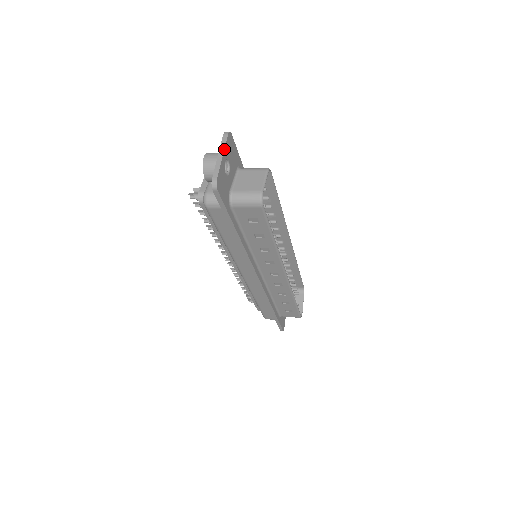
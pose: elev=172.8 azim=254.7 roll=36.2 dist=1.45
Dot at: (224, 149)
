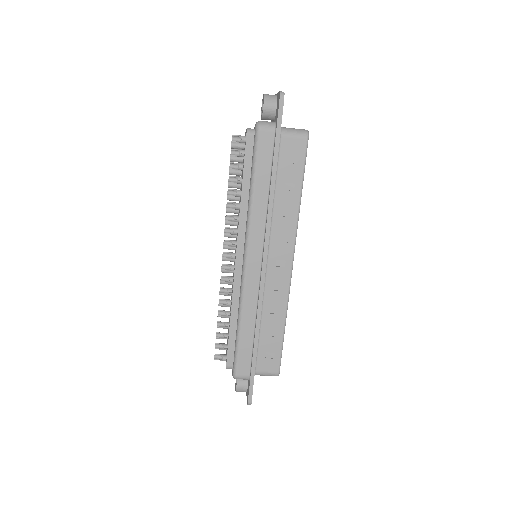
Dot at: occluded
